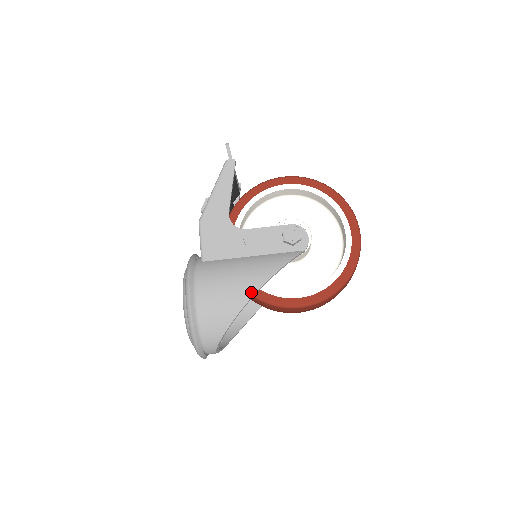
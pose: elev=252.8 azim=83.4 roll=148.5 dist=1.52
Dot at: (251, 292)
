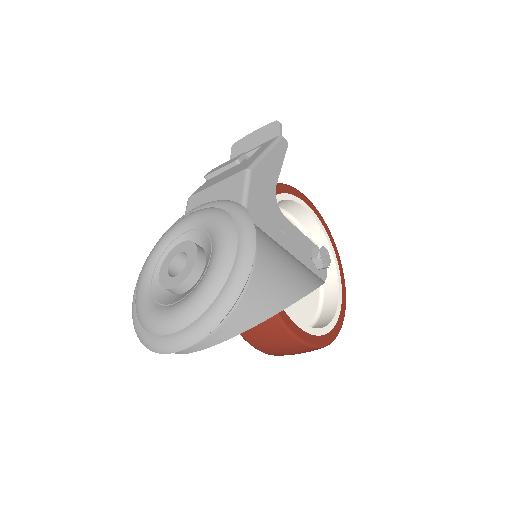
Dot at: (304, 290)
